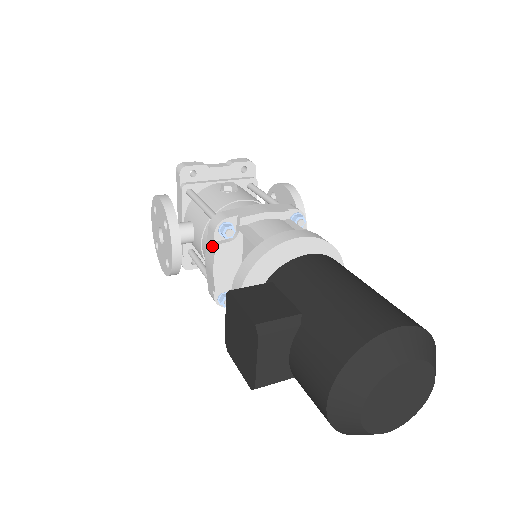
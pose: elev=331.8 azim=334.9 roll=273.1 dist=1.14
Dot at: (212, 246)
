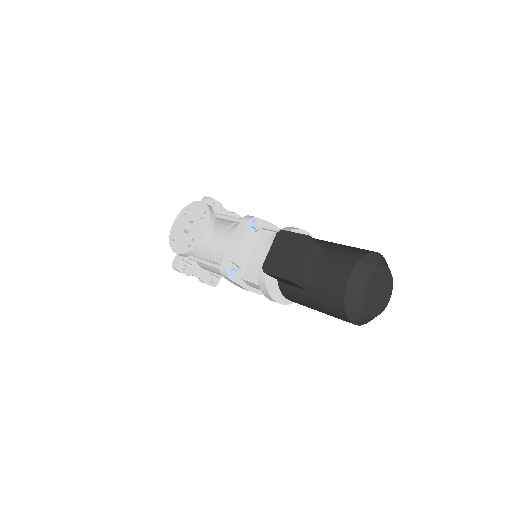
Dot at: (243, 230)
